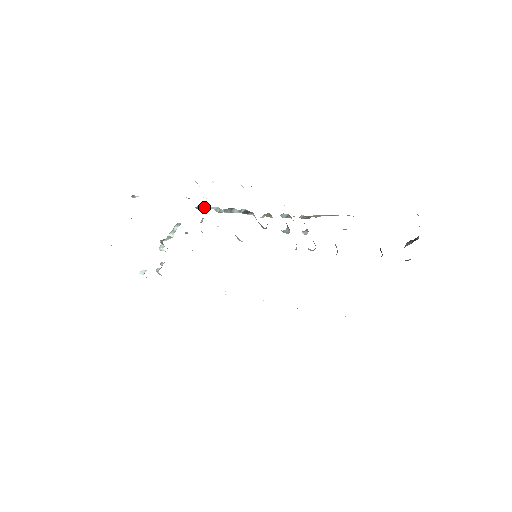
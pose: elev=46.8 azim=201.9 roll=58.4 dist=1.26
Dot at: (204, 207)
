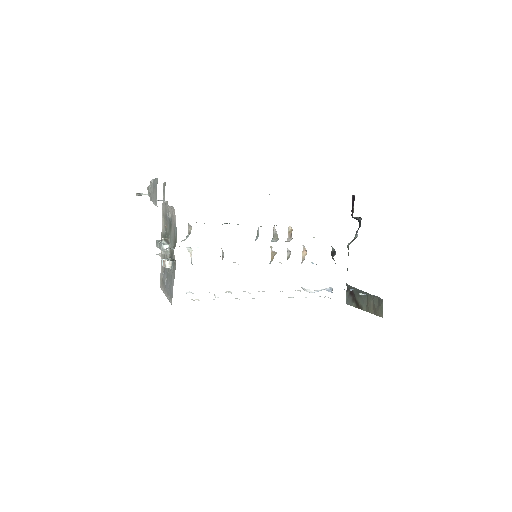
Dot at: occluded
